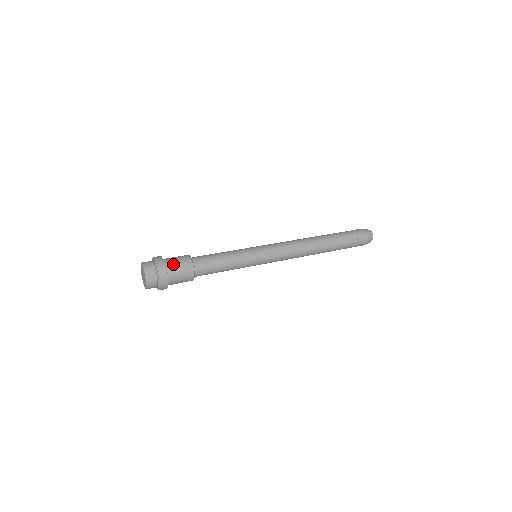
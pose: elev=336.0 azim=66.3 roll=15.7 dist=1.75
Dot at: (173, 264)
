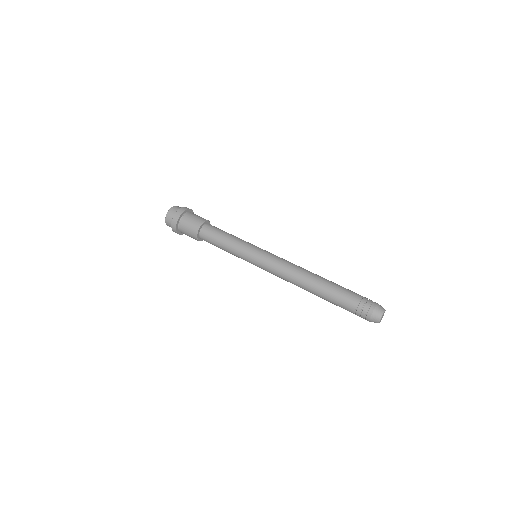
Dot at: (184, 227)
